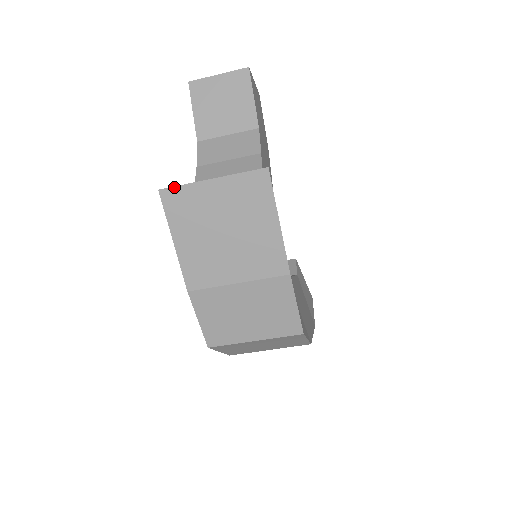
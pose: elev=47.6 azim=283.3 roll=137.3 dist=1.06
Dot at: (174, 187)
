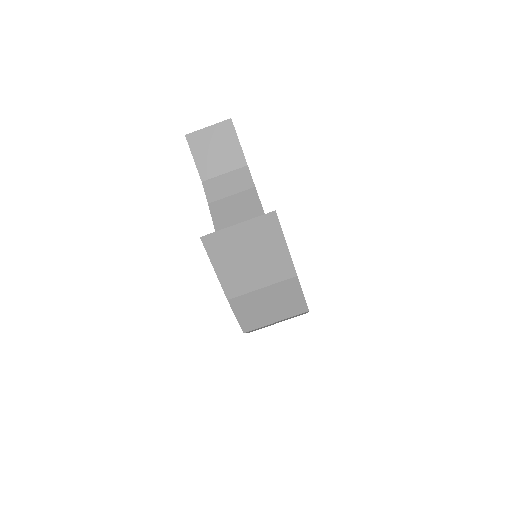
Dot at: (211, 234)
